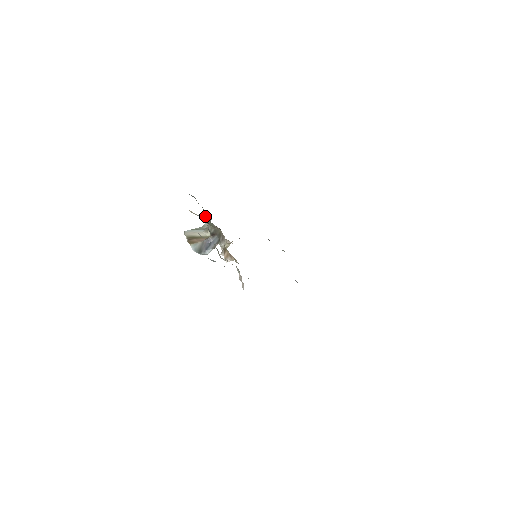
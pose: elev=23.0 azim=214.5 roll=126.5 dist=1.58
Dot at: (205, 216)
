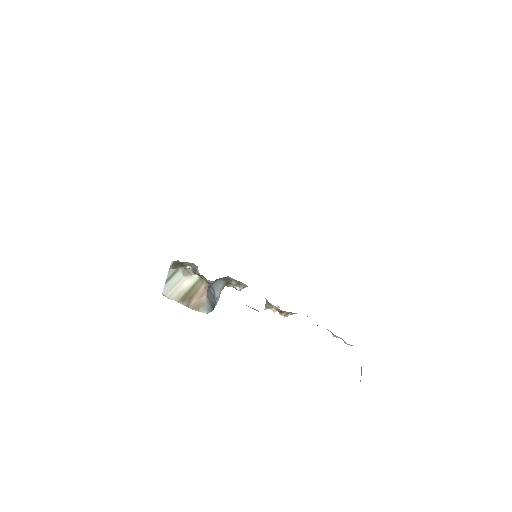
Dot at: (178, 264)
